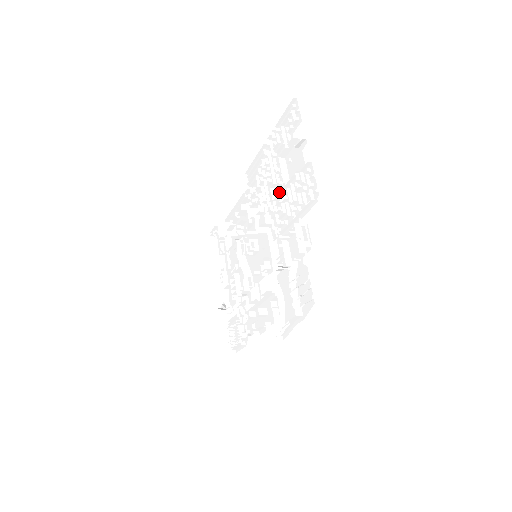
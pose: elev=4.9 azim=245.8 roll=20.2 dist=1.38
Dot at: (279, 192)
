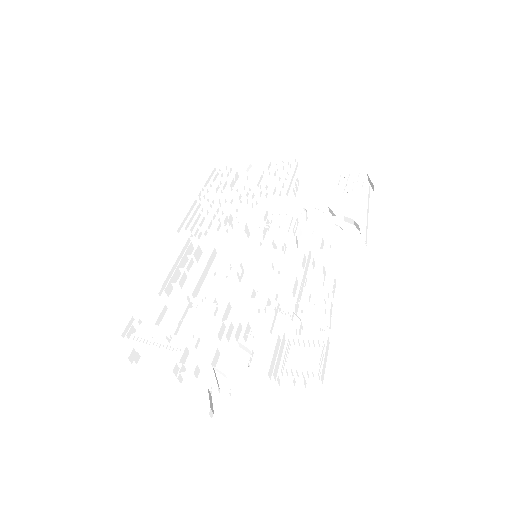
Dot at: (255, 189)
